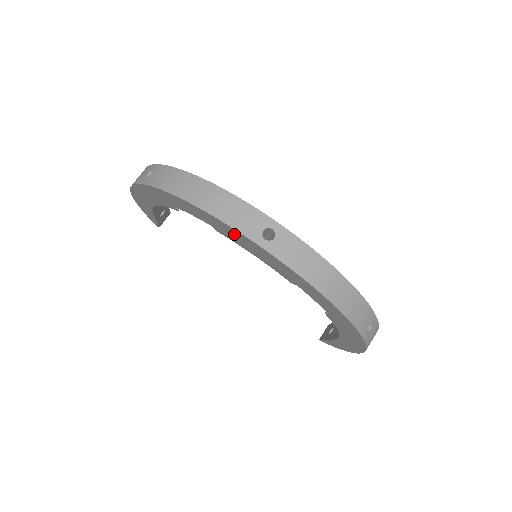
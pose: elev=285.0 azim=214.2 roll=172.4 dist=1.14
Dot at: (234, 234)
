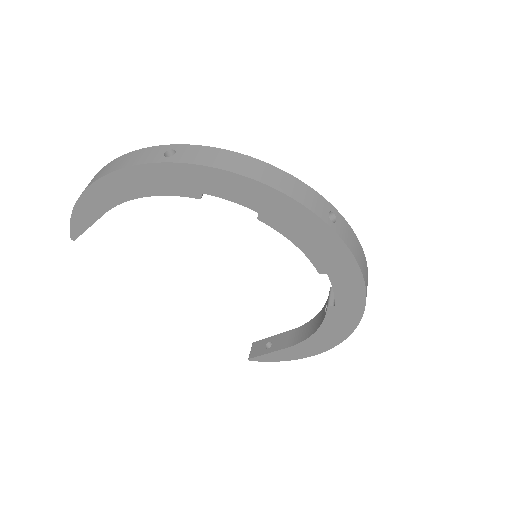
Dot at: (296, 217)
